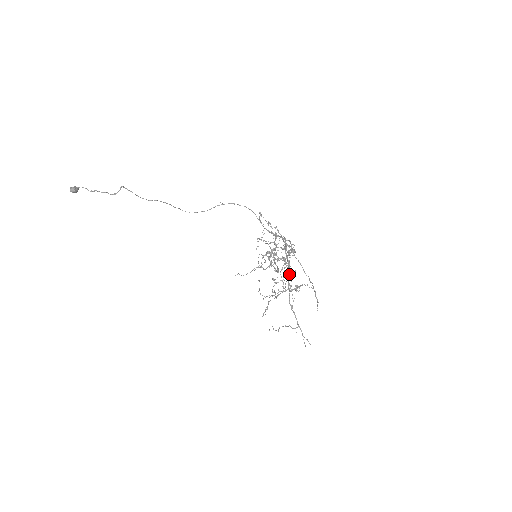
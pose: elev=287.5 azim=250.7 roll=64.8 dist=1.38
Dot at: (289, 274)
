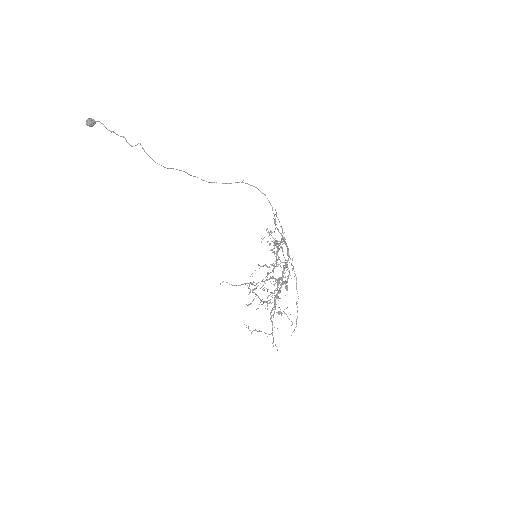
Dot at: (277, 297)
